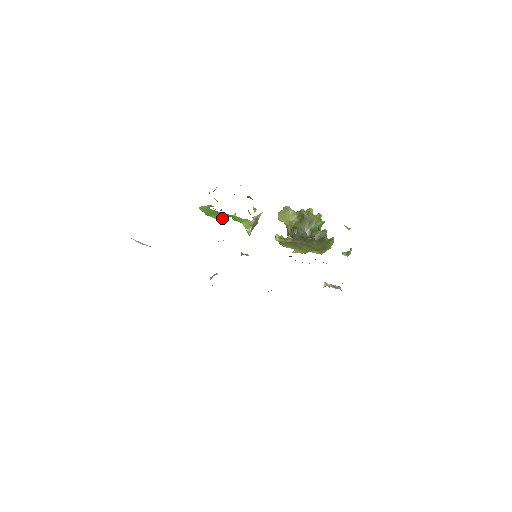
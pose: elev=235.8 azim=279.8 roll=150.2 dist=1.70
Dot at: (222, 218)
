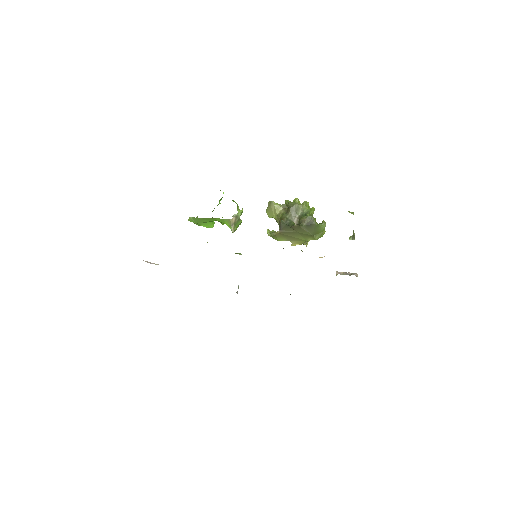
Dot at: (211, 225)
